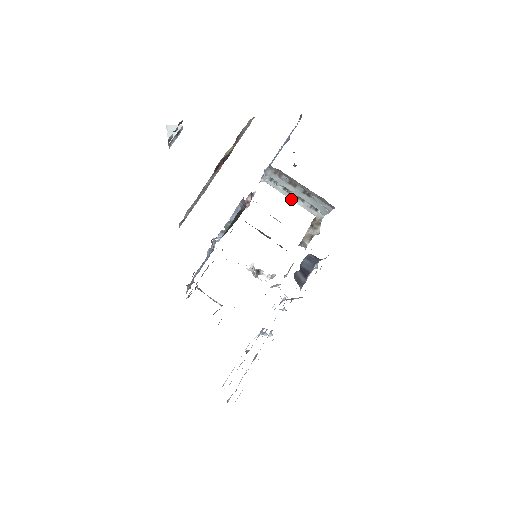
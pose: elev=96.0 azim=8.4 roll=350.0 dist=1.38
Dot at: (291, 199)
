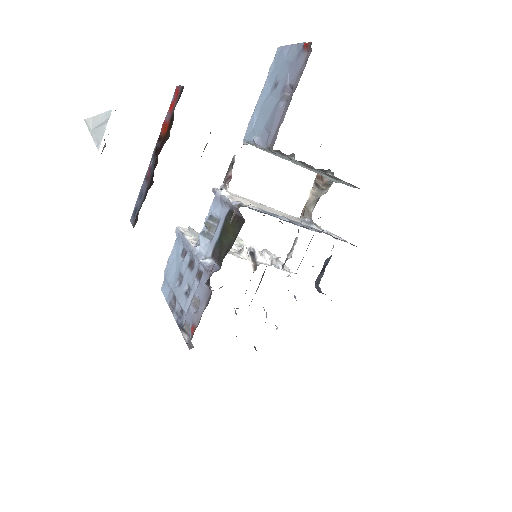
Dot at: occluded
